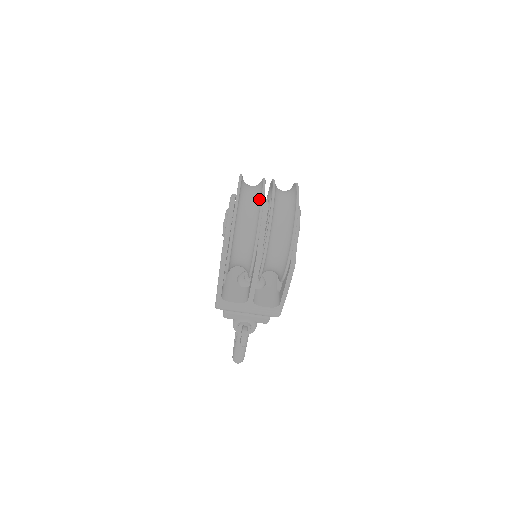
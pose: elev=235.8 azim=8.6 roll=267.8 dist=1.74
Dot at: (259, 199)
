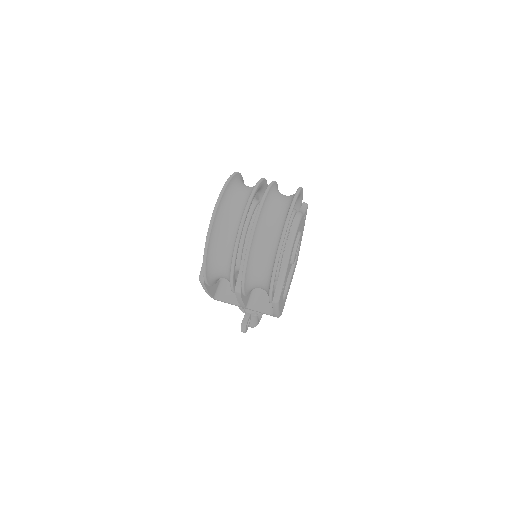
Dot at: (237, 228)
